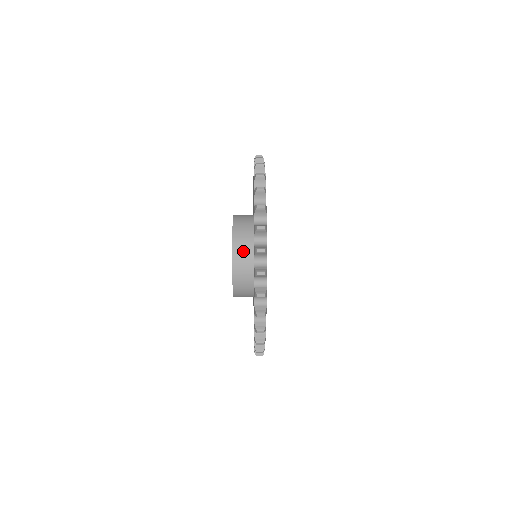
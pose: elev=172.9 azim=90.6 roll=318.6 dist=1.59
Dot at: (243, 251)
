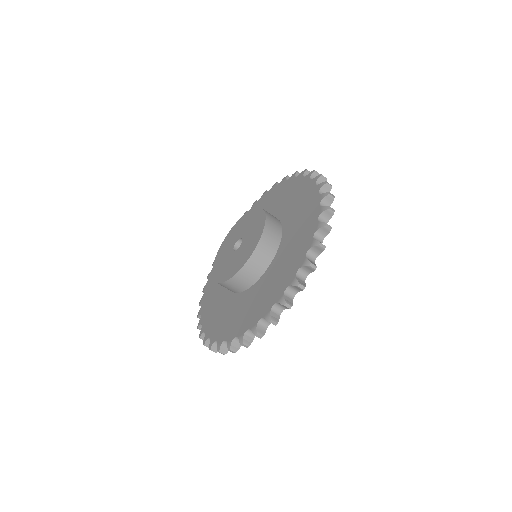
Dot at: (272, 235)
